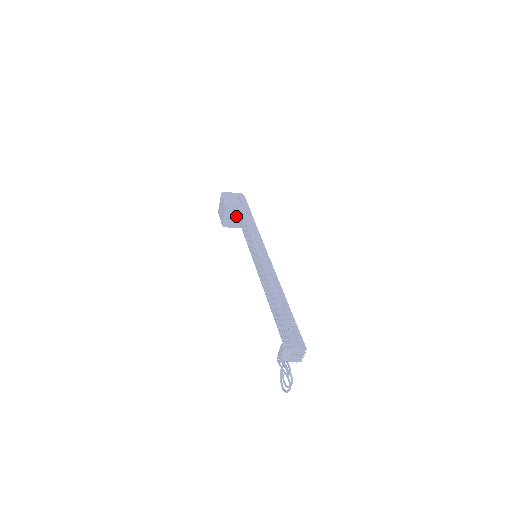
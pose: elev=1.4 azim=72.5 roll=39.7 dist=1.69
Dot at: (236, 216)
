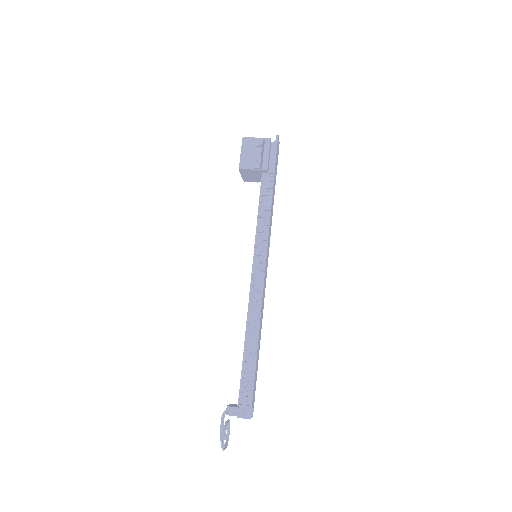
Dot at: (257, 175)
